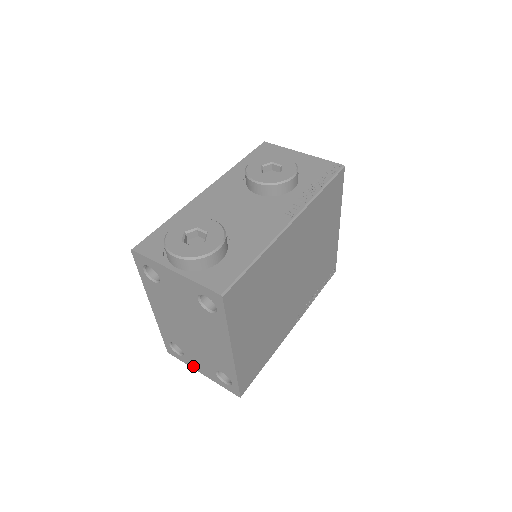
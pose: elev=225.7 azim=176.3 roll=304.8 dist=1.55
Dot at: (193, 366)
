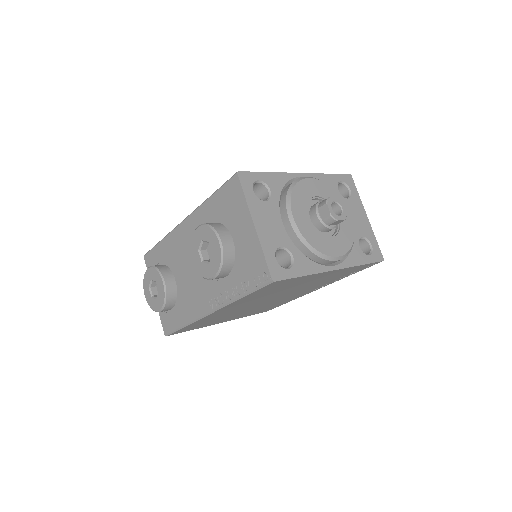
Dot at: occluded
